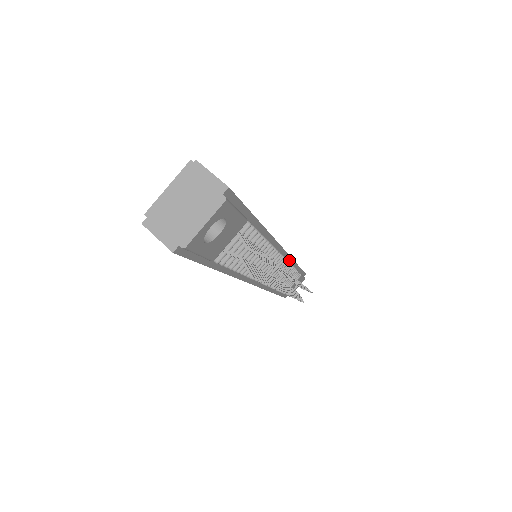
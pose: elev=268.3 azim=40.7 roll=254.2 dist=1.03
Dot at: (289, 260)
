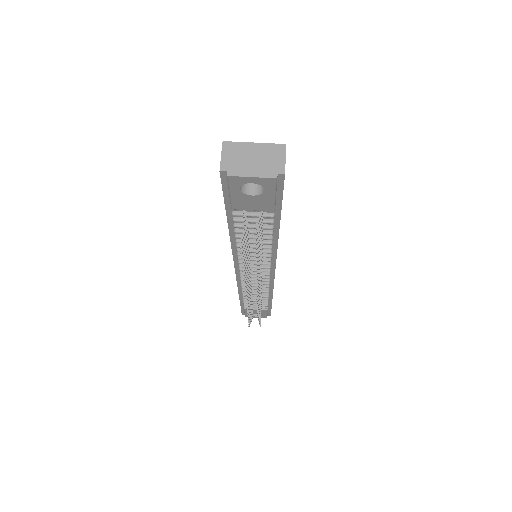
Dot at: (271, 285)
